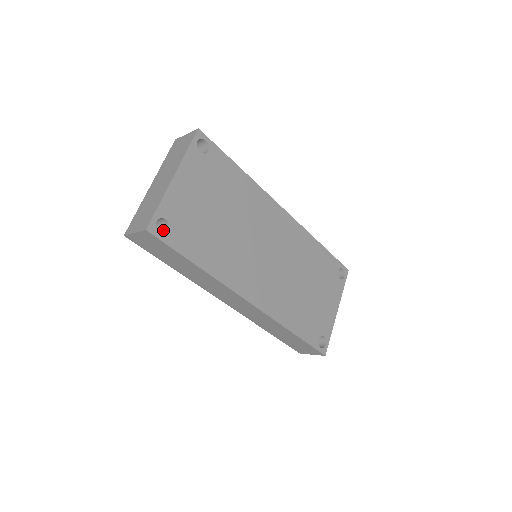
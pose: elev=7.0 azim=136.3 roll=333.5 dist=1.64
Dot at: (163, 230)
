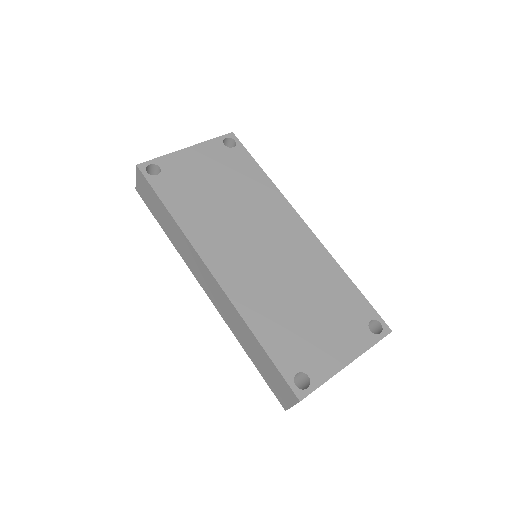
Dot at: occluded
